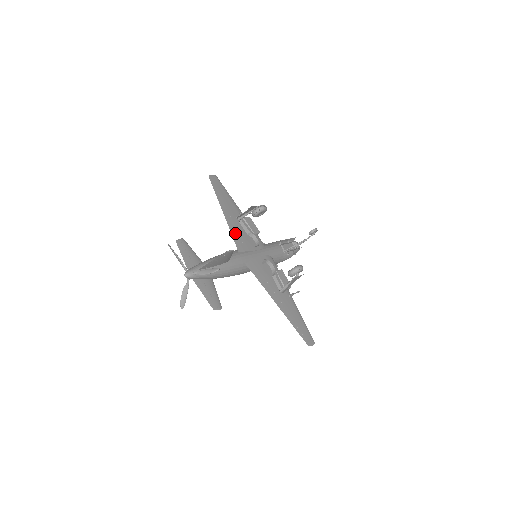
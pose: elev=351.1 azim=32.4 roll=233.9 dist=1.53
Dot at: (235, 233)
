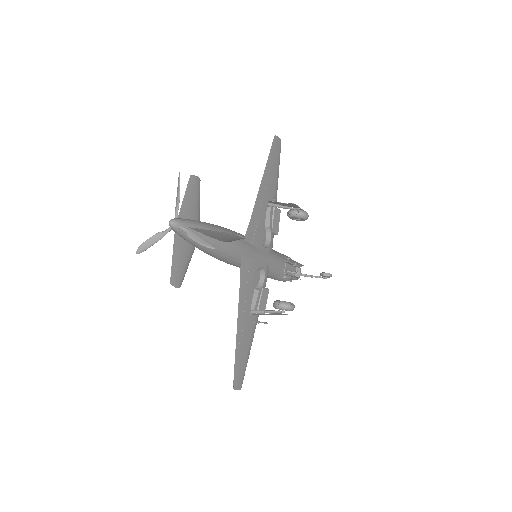
Dot at: (256, 216)
